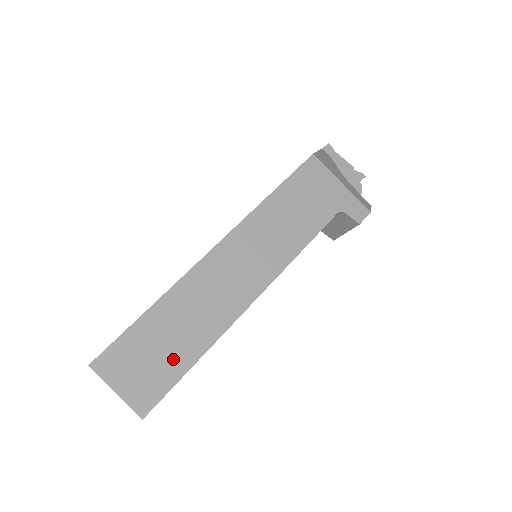
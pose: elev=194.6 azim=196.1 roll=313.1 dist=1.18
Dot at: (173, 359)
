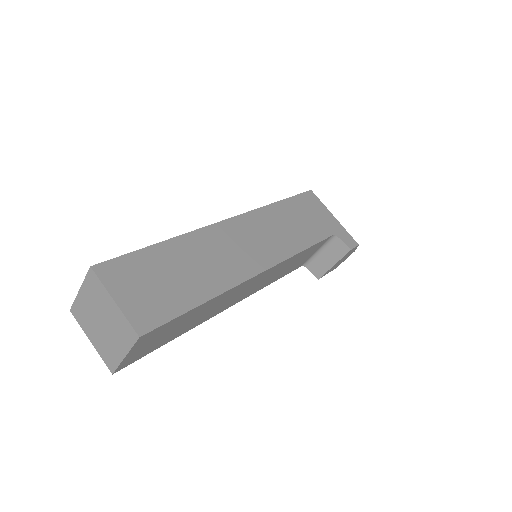
Dot at: (180, 292)
